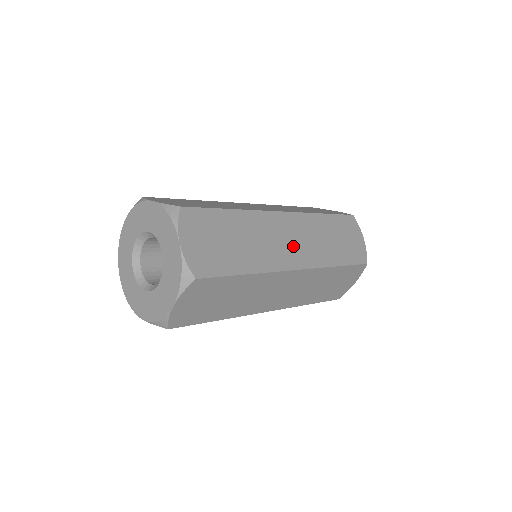
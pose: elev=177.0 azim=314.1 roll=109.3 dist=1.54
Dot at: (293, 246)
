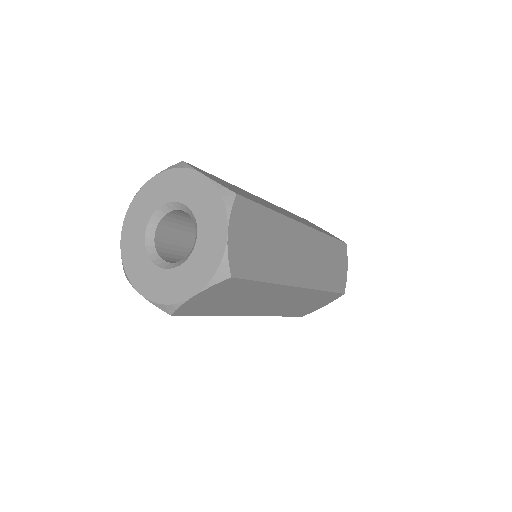
Dot at: occluded
